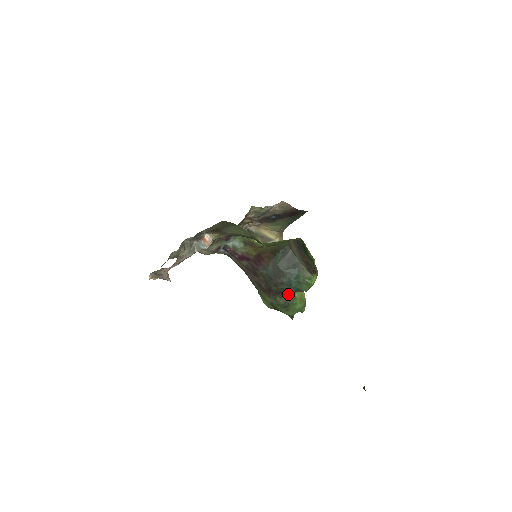
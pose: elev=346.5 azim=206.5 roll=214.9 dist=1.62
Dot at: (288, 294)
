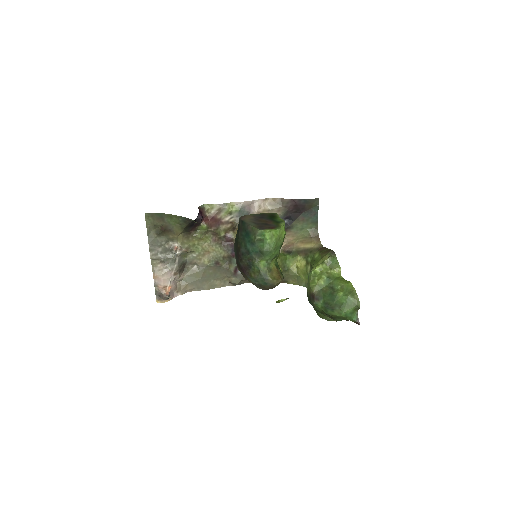
Dot at: (255, 263)
